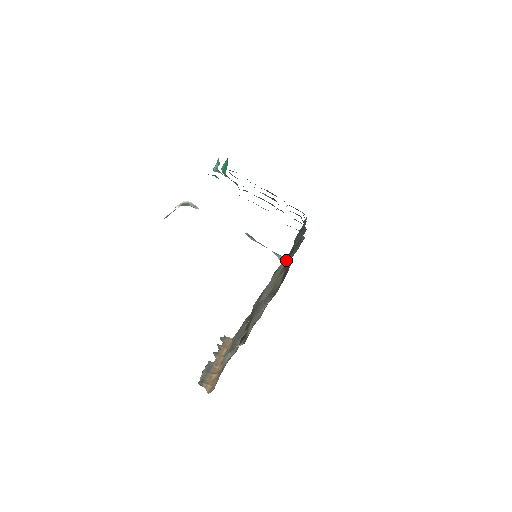
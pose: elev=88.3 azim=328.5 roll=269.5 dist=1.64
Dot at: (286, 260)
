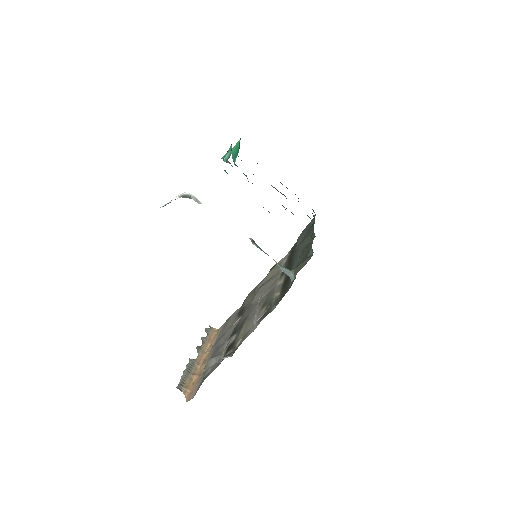
Dot at: (289, 274)
